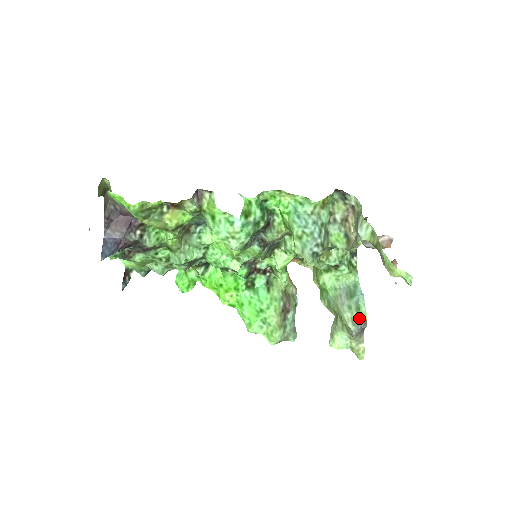
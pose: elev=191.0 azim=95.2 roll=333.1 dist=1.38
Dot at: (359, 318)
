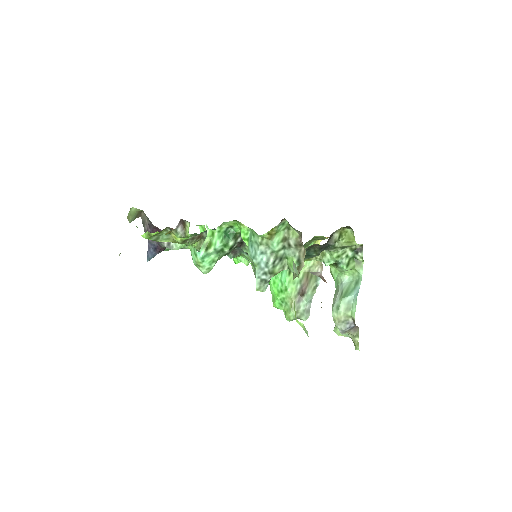
Dot at: (348, 318)
